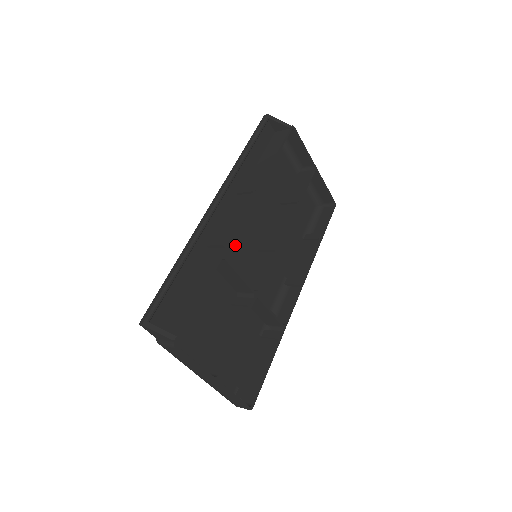
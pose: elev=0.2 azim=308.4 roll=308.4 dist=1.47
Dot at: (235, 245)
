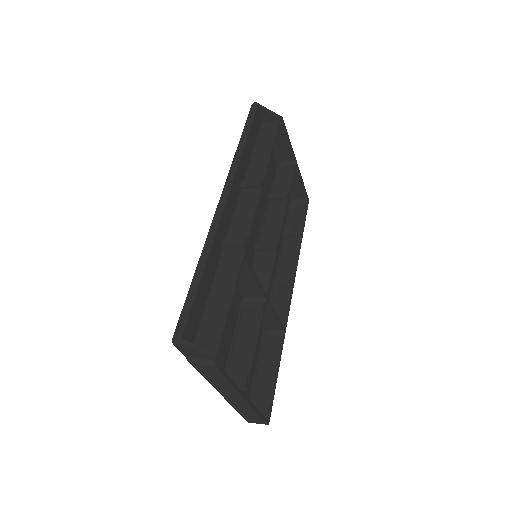
Dot at: occluded
